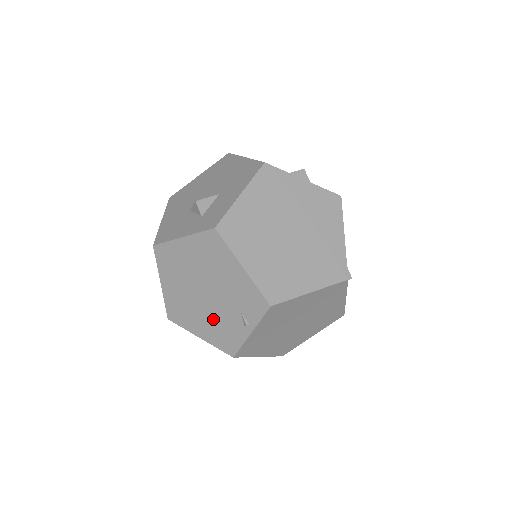
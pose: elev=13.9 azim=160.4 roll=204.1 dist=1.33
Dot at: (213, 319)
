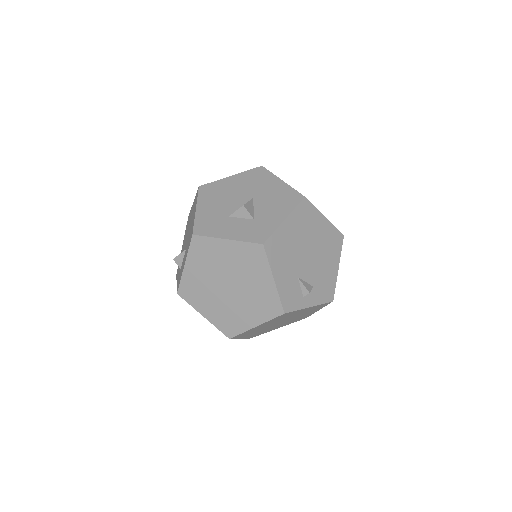
Dot at: occluded
